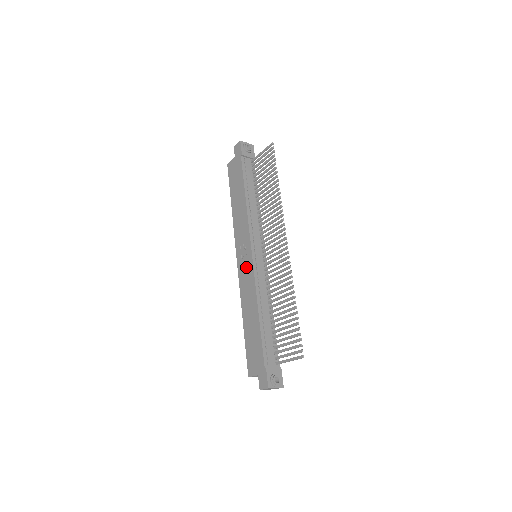
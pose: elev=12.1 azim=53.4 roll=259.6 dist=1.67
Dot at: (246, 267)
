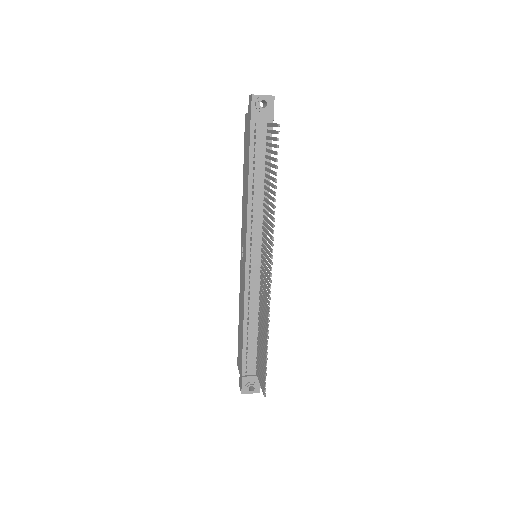
Dot at: (243, 267)
